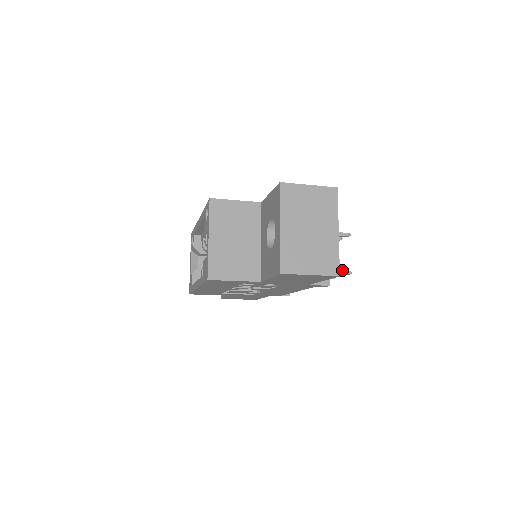
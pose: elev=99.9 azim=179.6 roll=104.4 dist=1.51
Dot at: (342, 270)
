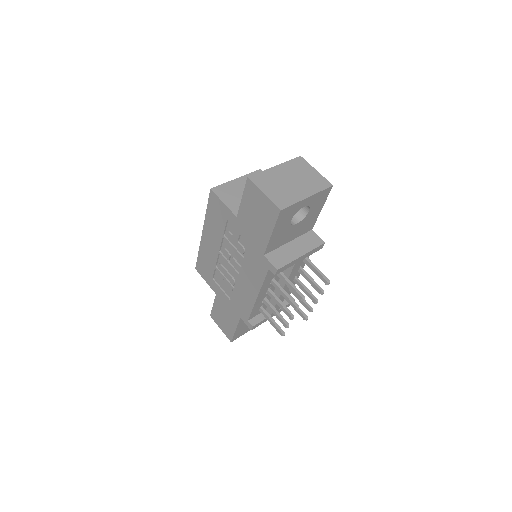
Dot at: occluded
